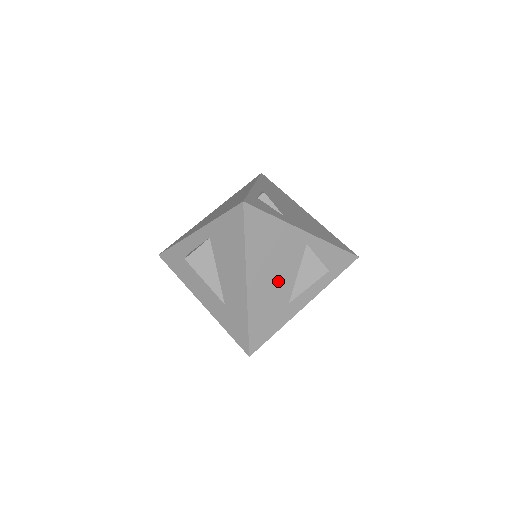
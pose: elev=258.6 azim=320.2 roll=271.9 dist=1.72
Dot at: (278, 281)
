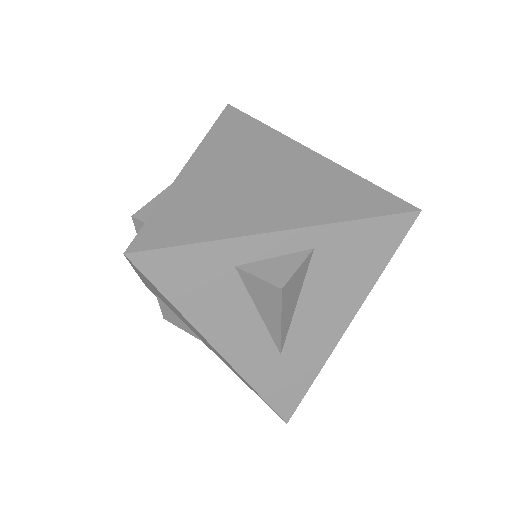
Dot at: occluded
